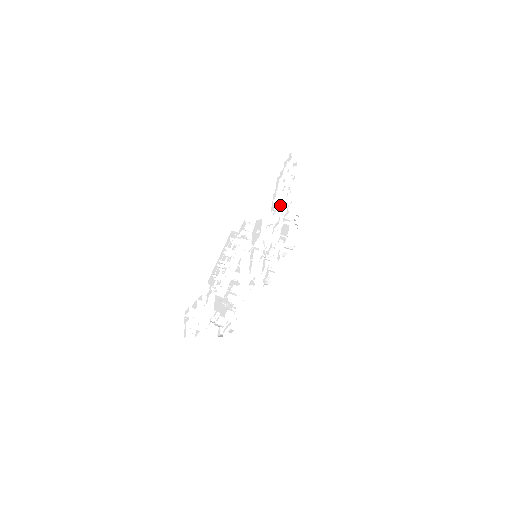
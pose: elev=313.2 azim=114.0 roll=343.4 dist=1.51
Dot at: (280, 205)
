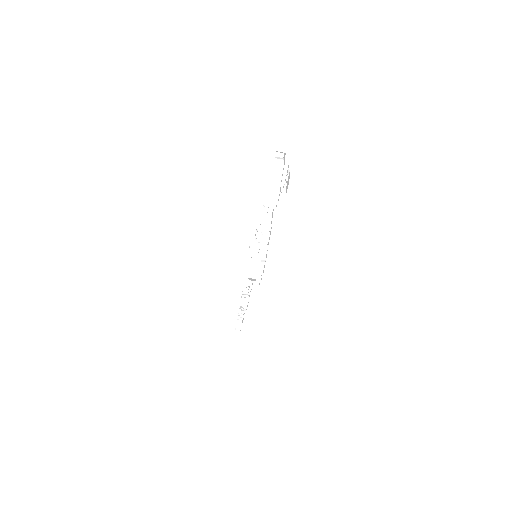
Dot at: occluded
